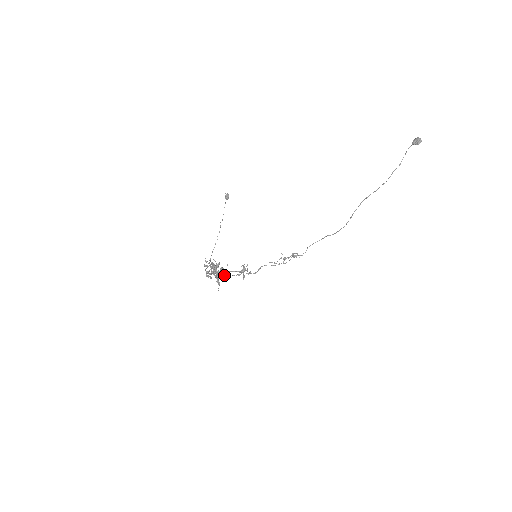
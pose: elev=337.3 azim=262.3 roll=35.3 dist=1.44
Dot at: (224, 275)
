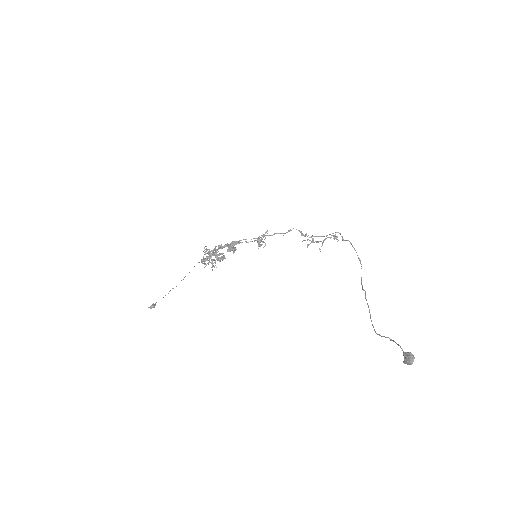
Dot at: (231, 249)
